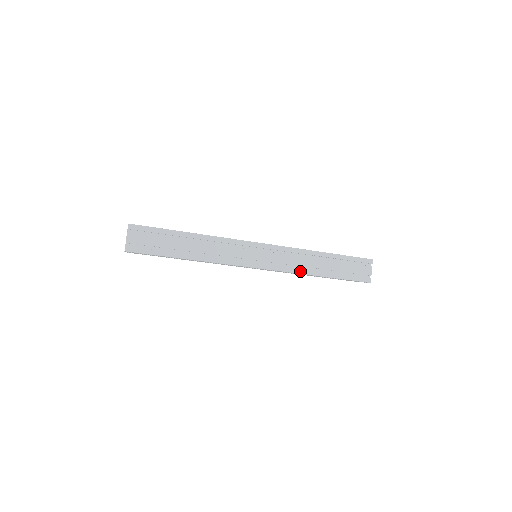
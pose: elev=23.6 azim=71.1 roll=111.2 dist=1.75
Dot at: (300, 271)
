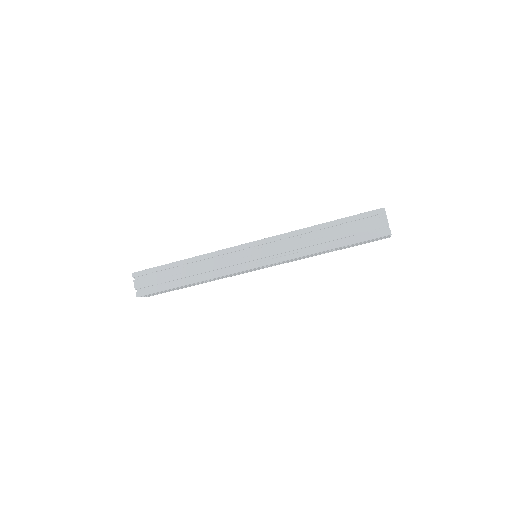
Dot at: (300, 254)
